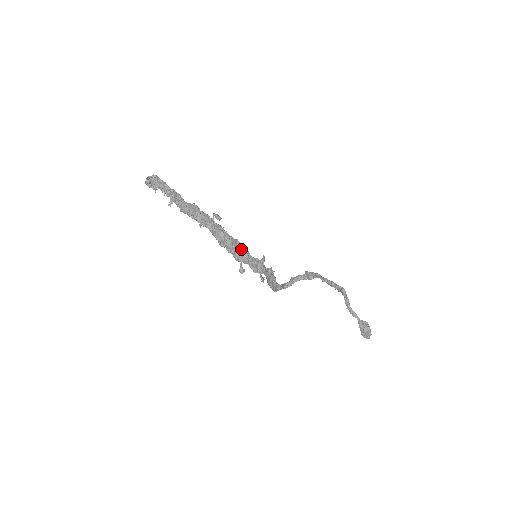
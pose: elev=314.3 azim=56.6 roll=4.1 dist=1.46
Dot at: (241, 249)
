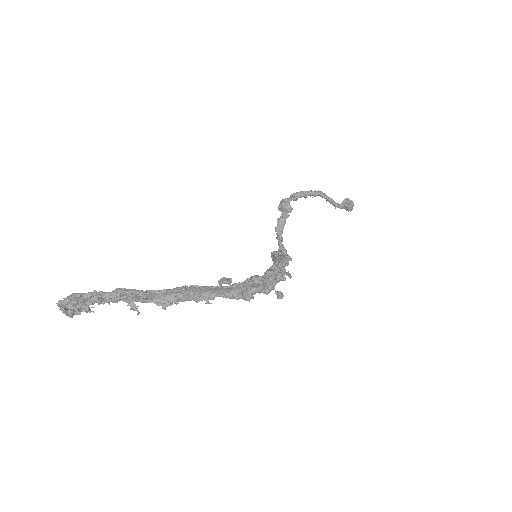
Dot at: (268, 281)
